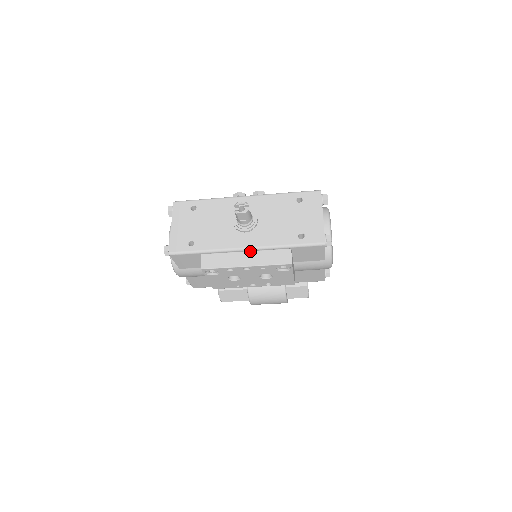
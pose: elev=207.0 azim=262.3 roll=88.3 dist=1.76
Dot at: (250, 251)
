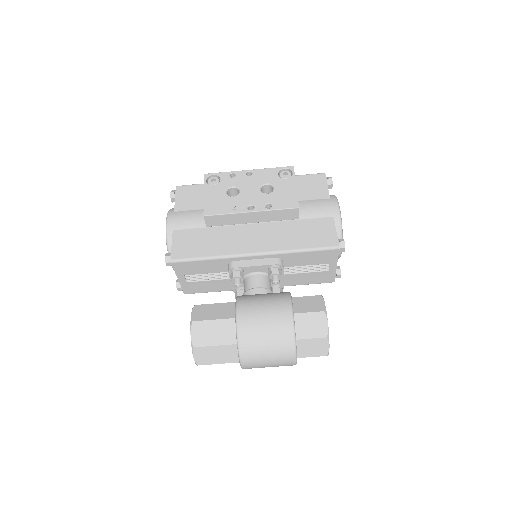
Dot at: occluded
